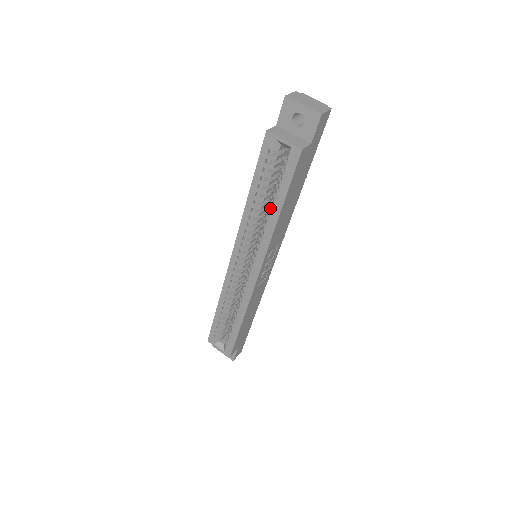
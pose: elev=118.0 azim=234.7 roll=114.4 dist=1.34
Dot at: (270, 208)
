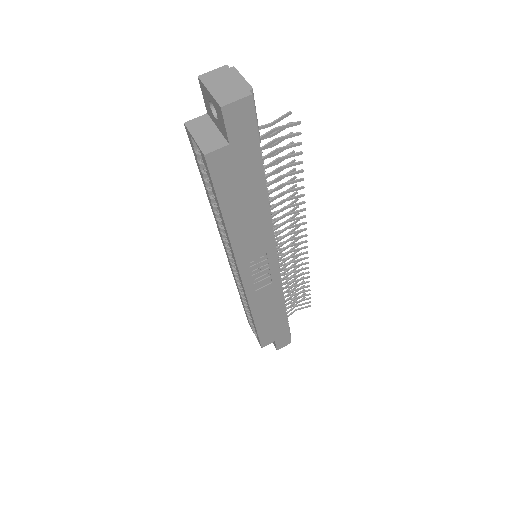
Dot at: occluded
